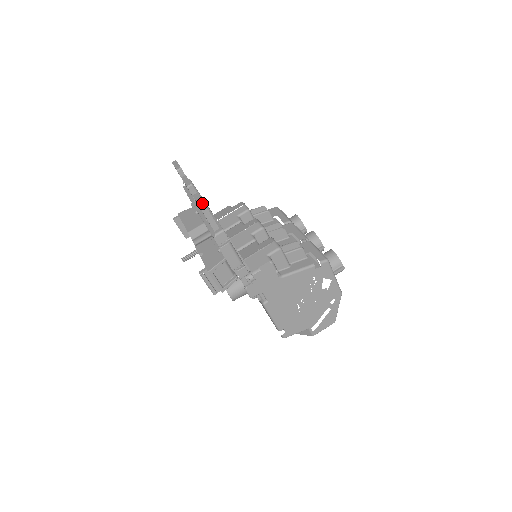
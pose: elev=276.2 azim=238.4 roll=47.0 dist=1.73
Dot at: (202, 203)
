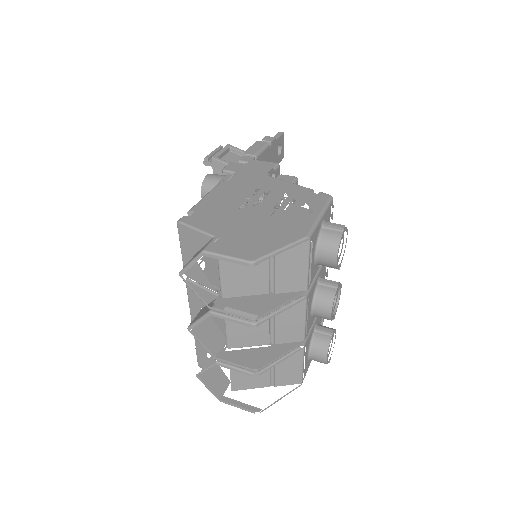
Dot at: (283, 134)
